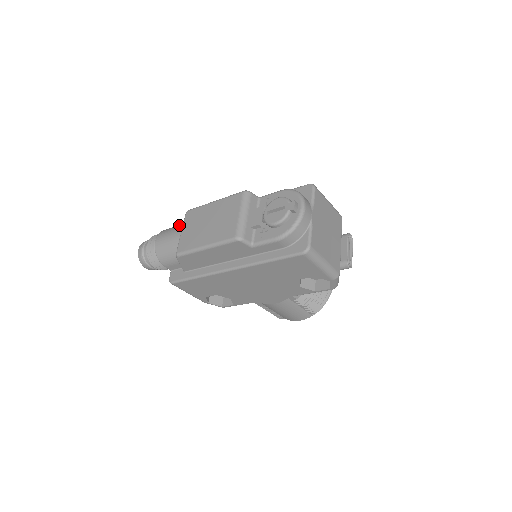
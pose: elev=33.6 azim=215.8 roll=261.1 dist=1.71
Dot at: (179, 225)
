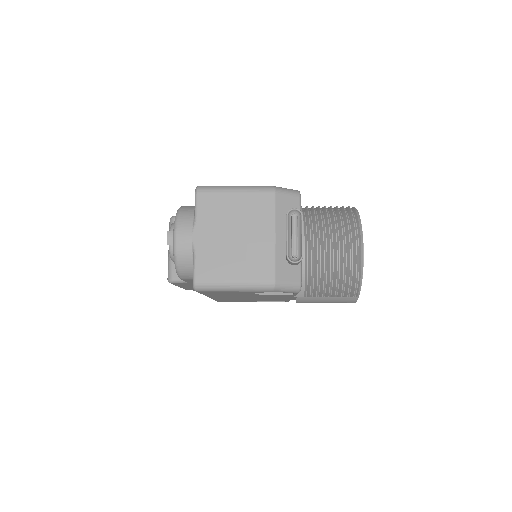
Dot at: occluded
